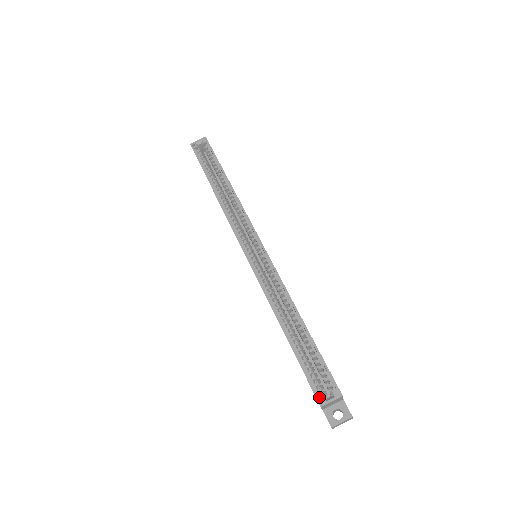
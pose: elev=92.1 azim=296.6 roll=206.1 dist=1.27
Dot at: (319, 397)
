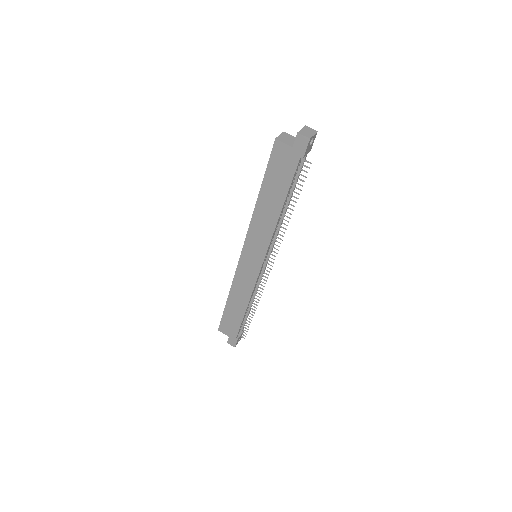
Dot at: (274, 144)
